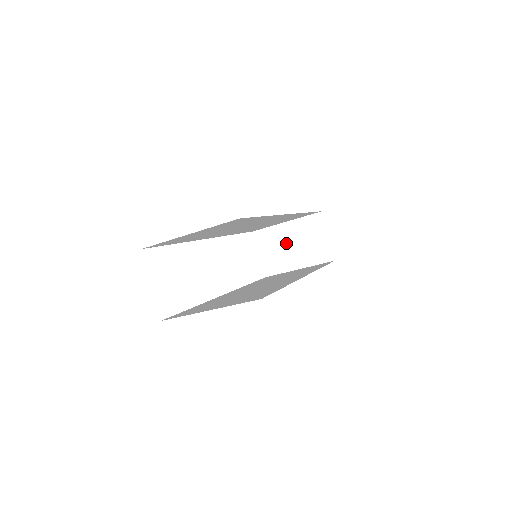
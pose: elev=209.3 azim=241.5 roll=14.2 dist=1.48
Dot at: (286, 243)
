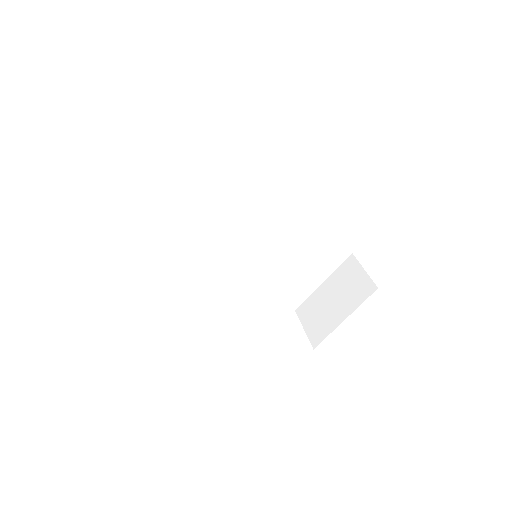
Dot at: (327, 302)
